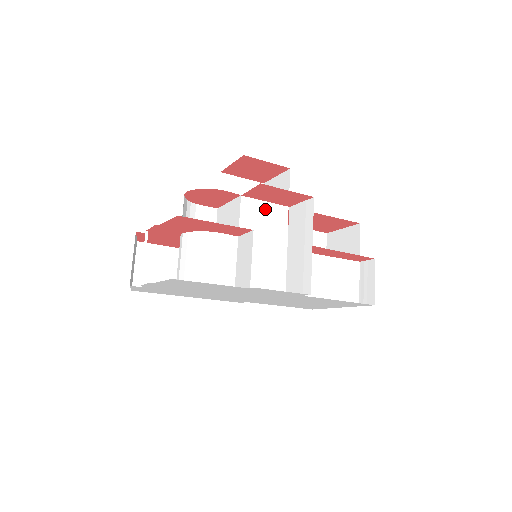
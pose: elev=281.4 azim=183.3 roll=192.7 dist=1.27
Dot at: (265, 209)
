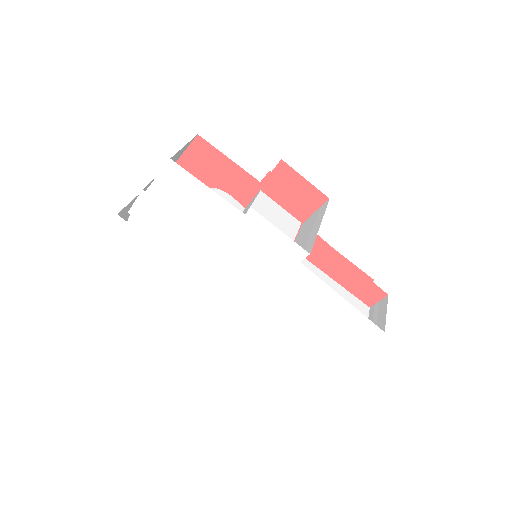
Dot at: (278, 210)
